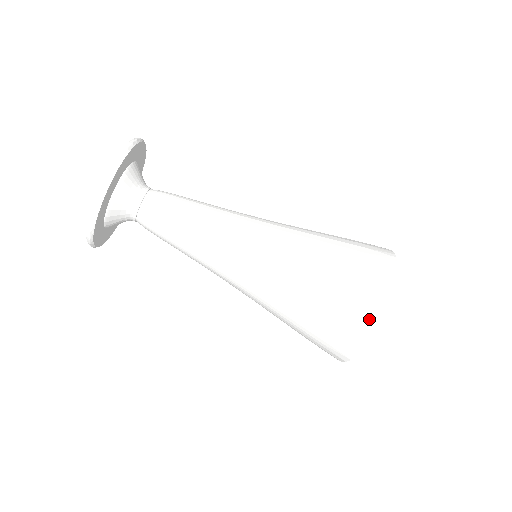
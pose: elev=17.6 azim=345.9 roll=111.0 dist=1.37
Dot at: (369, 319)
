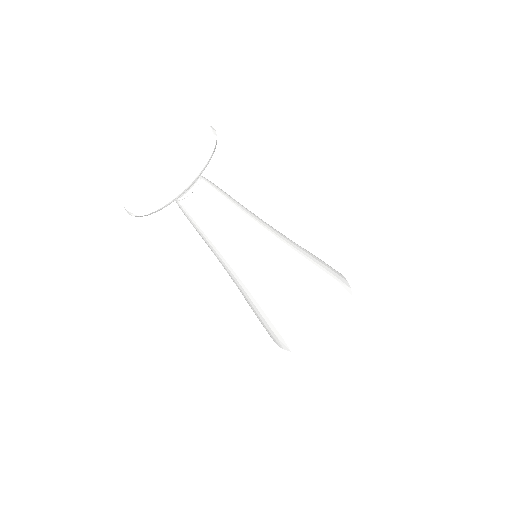
Dot at: (341, 314)
